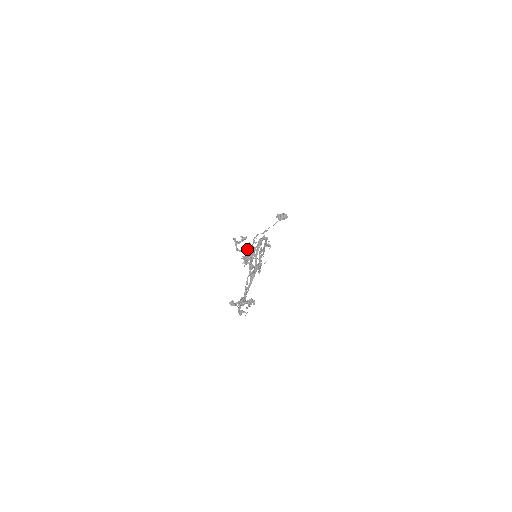
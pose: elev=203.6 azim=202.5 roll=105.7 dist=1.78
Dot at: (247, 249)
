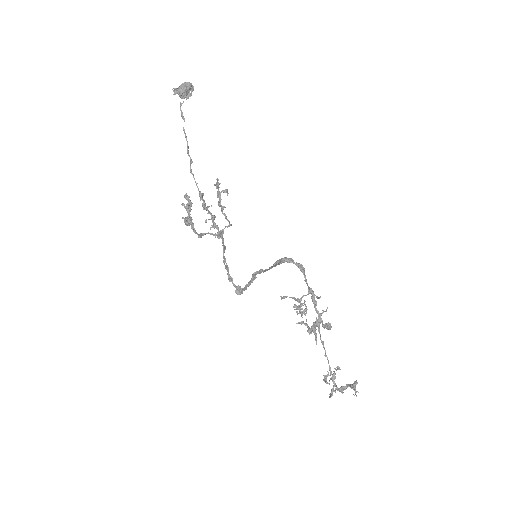
Dot at: (286, 297)
